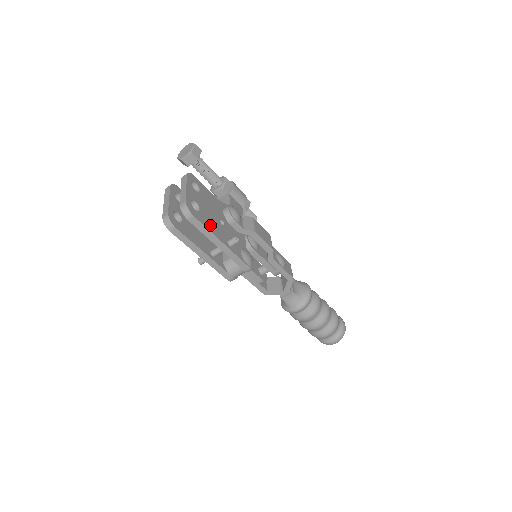
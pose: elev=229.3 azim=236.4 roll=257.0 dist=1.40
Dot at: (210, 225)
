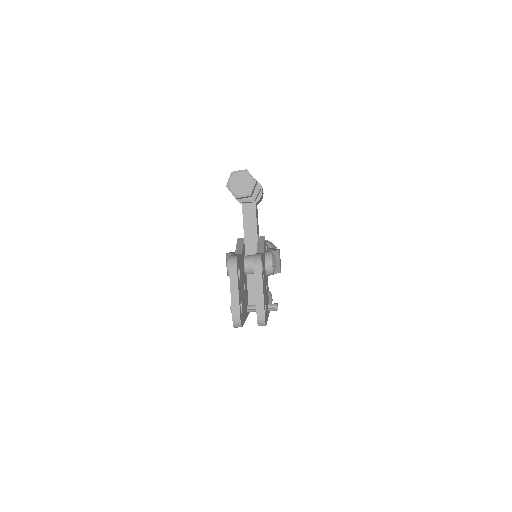
Dot at: occluded
